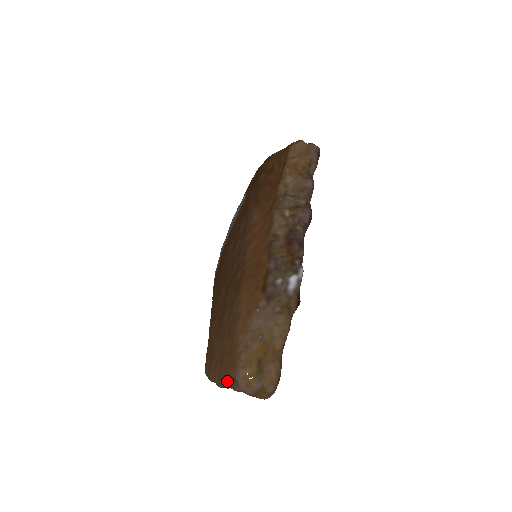
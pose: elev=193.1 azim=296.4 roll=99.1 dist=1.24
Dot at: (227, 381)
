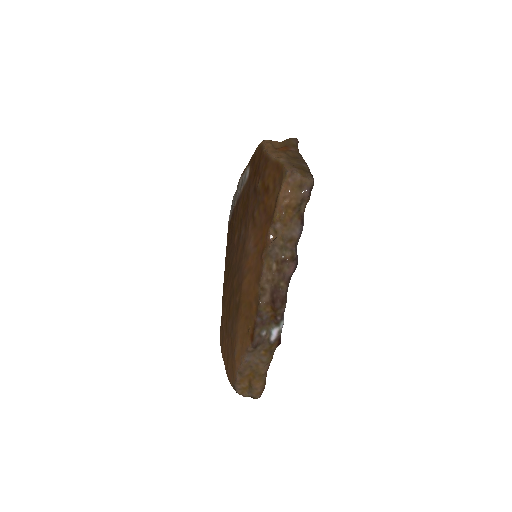
Dot at: (230, 383)
